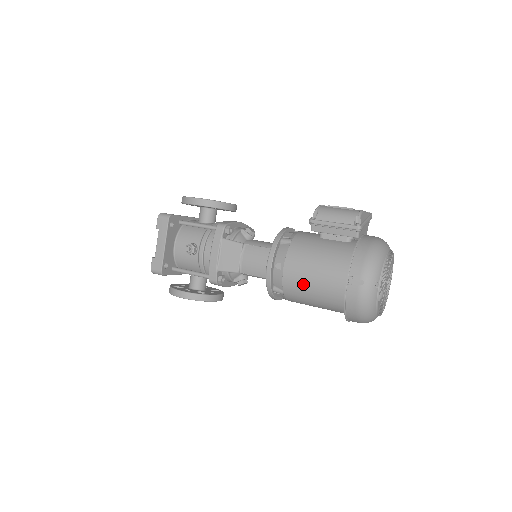
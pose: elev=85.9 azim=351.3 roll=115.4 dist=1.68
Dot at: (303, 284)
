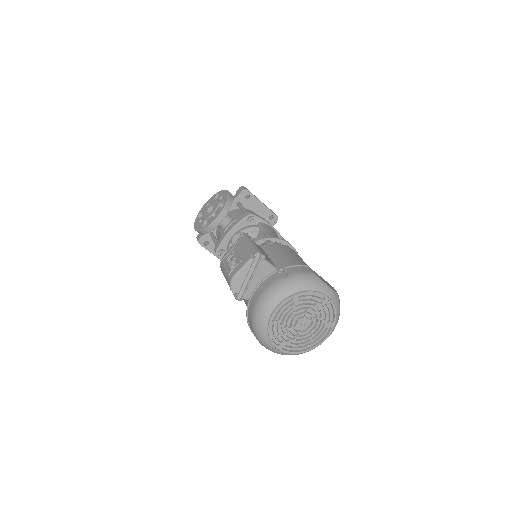
Dot at: occluded
